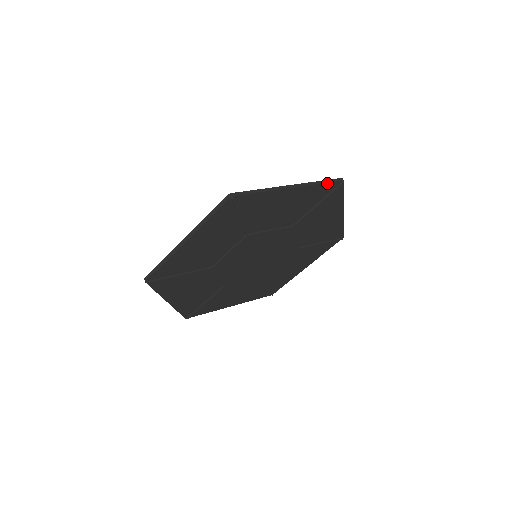
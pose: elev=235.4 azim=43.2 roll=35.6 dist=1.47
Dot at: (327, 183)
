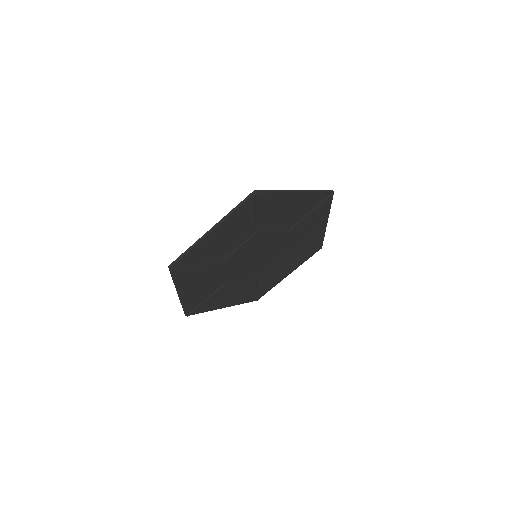
Dot at: (322, 192)
